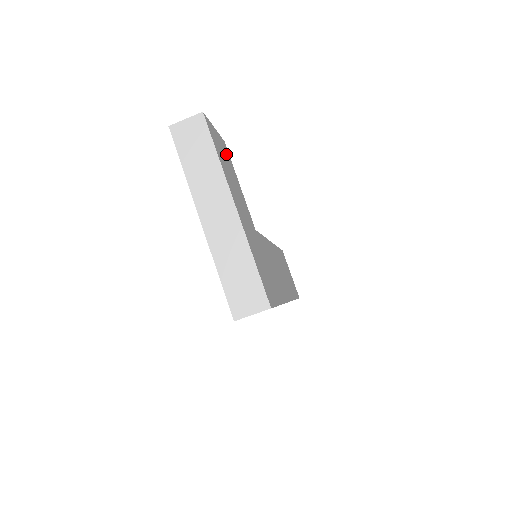
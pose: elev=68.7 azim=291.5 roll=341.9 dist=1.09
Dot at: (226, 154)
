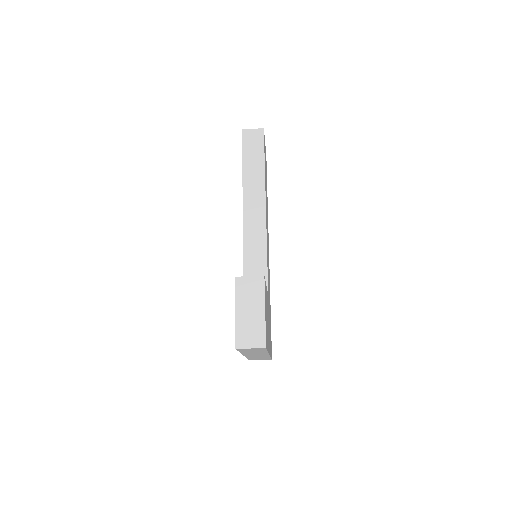
Dot at: occluded
